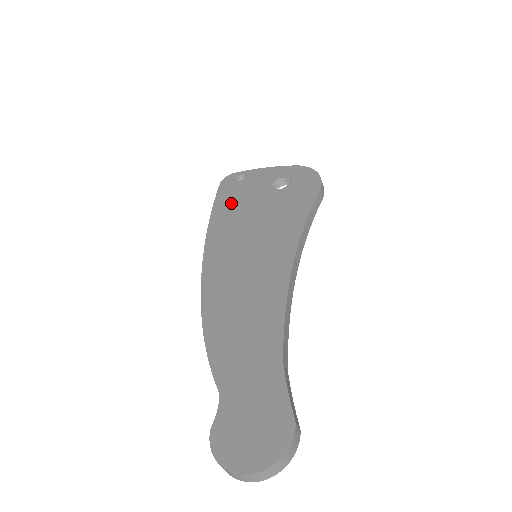
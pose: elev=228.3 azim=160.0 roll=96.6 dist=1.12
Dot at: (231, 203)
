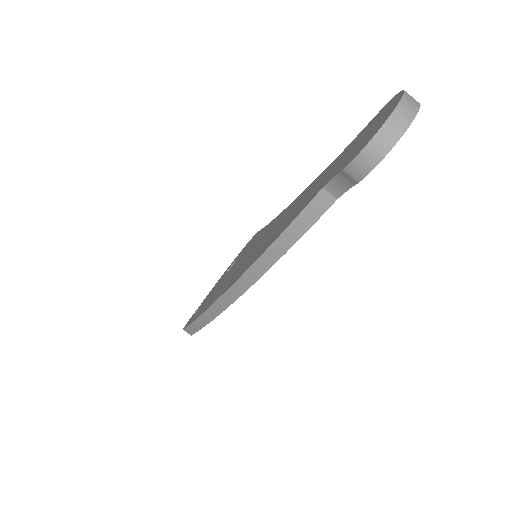
Dot at: (204, 305)
